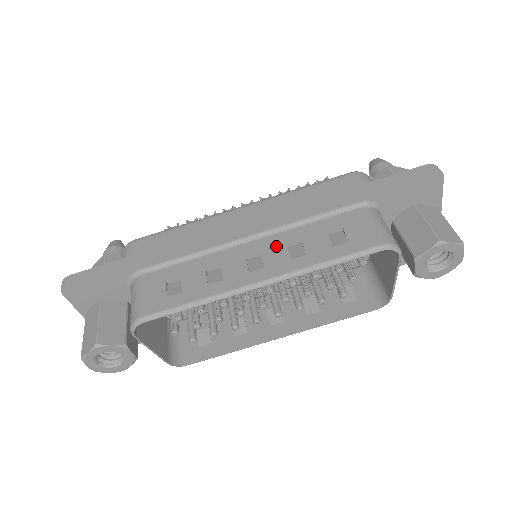
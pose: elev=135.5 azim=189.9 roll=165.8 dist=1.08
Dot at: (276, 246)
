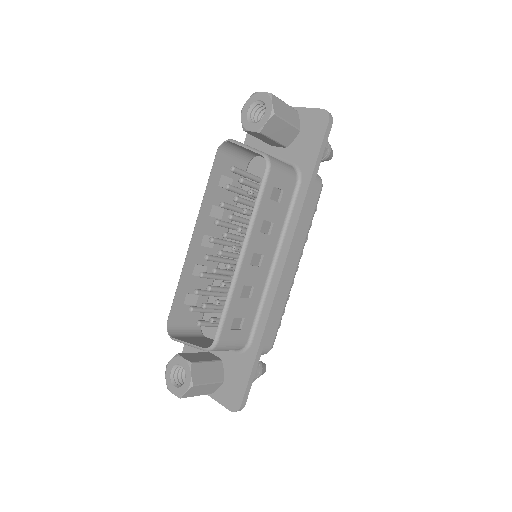
Dot at: occluded
